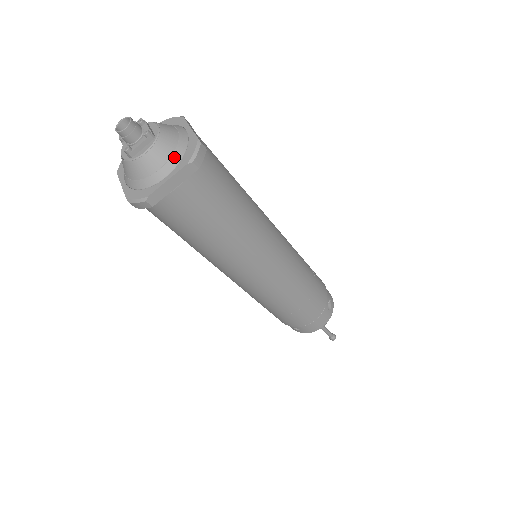
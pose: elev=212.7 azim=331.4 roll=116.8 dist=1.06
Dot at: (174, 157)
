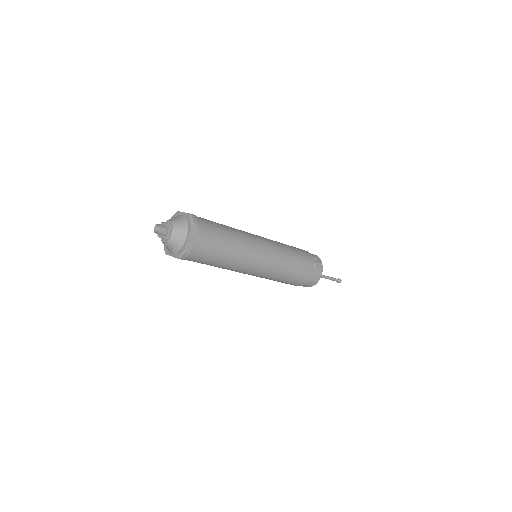
Dot at: (184, 227)
